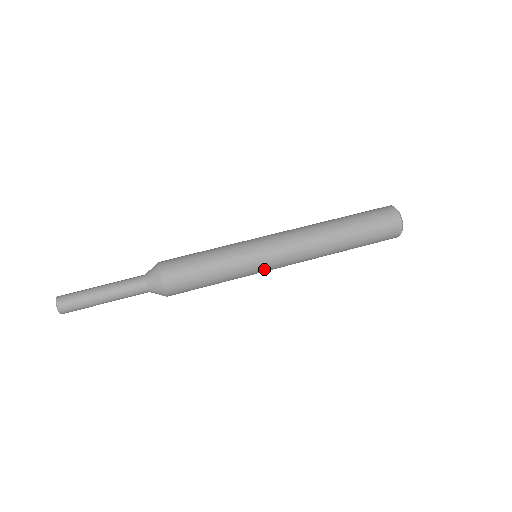
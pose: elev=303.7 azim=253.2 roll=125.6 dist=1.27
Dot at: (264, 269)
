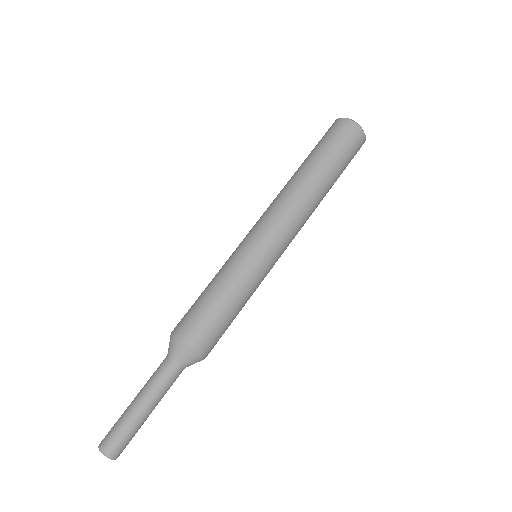
Dot at: (269, 256)
